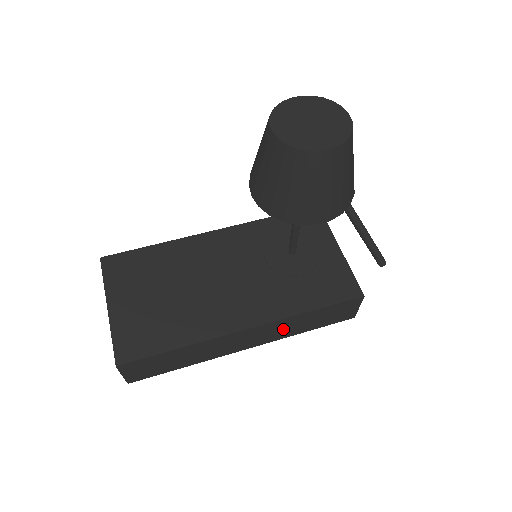
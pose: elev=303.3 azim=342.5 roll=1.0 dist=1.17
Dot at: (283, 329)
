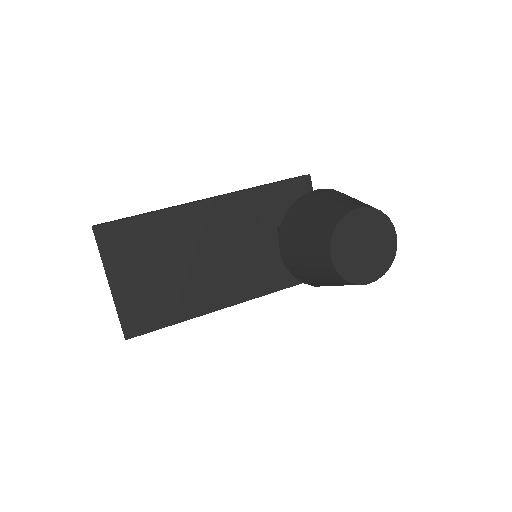
Dot at: occluded
